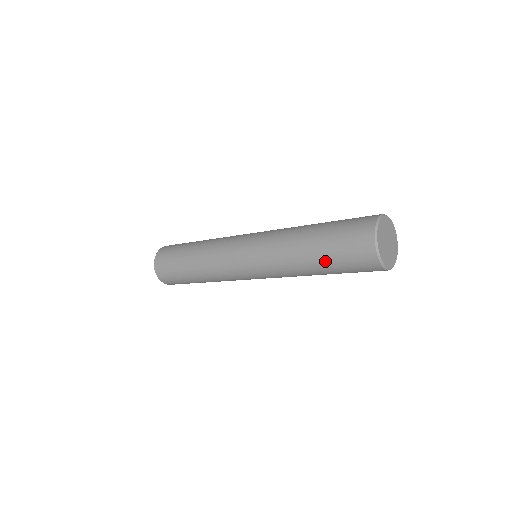
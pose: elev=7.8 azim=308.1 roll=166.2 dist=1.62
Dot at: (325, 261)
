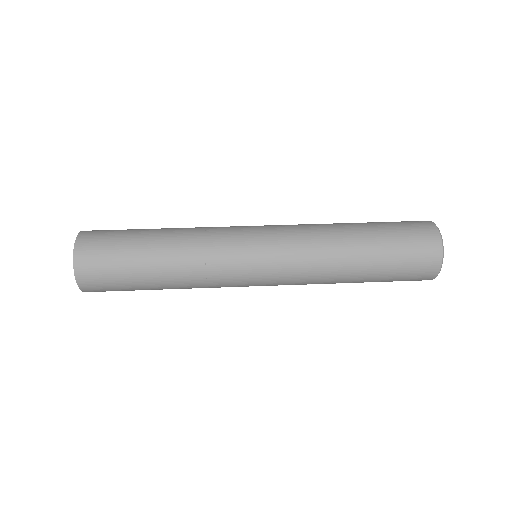
Dot at: occluded
